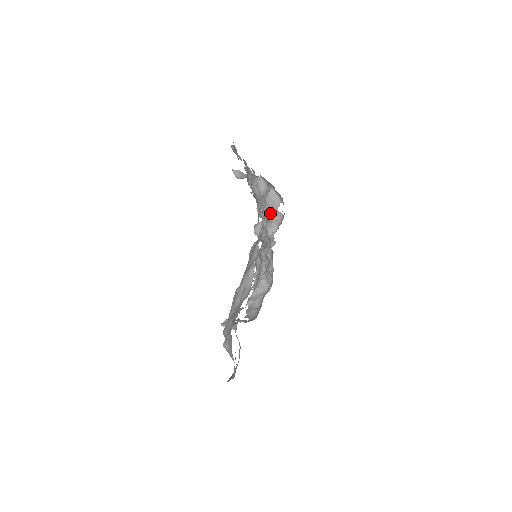
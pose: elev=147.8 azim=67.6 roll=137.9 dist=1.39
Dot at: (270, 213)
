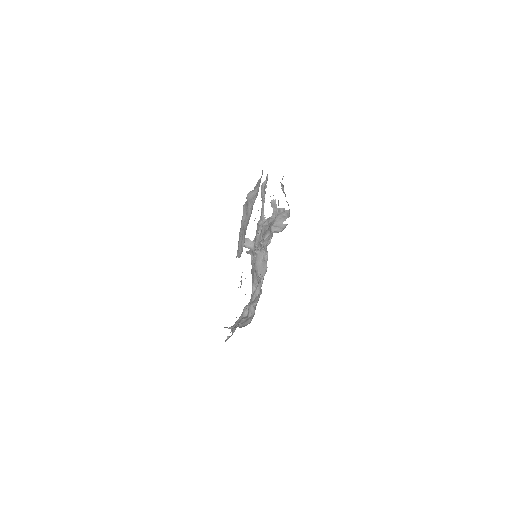
Dot at: (277, 225)
